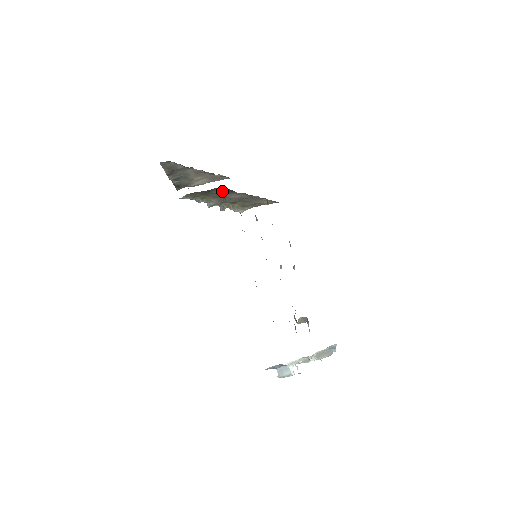
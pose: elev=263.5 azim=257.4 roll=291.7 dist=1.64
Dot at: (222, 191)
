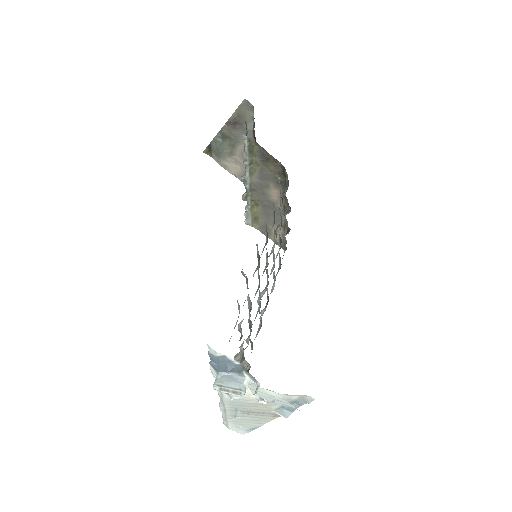
Dot at: (278, 173)
